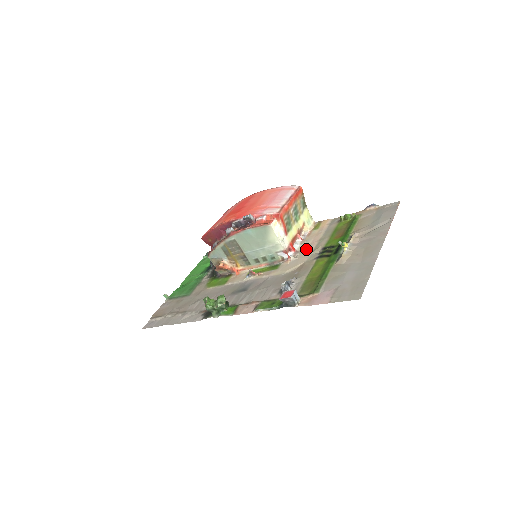
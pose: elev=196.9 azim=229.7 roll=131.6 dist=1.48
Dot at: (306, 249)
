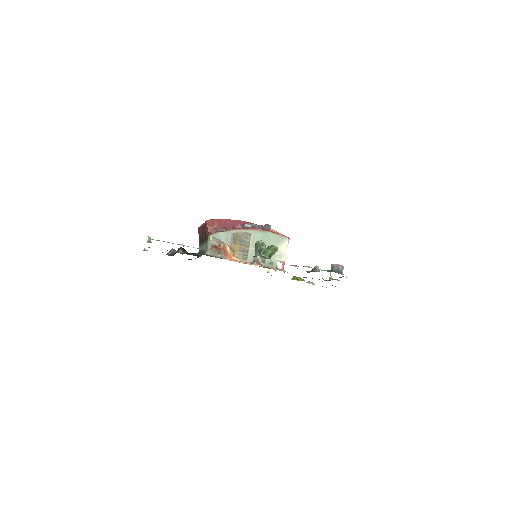
Dot at: occluded
